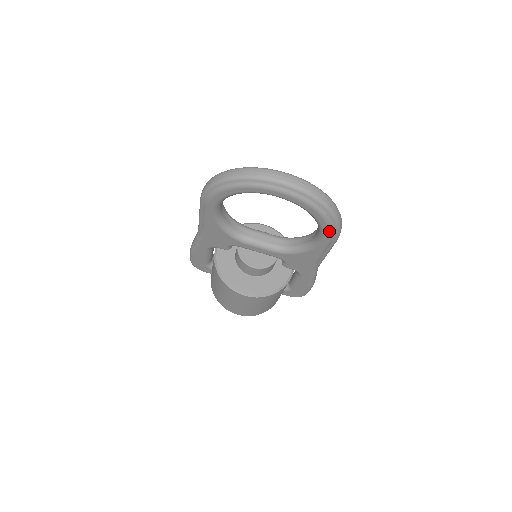
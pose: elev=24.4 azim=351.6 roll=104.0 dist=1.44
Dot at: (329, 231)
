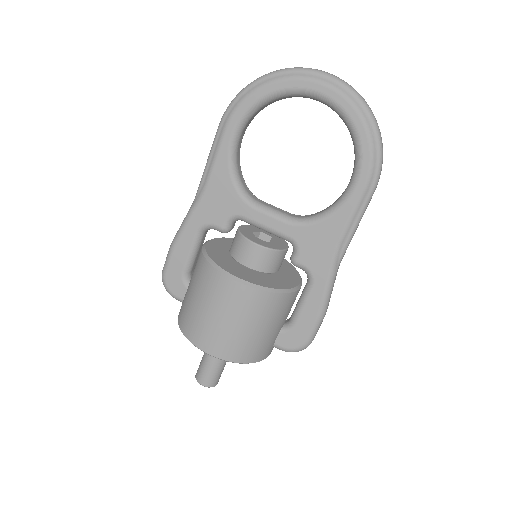
Dot at: (369, 160)
